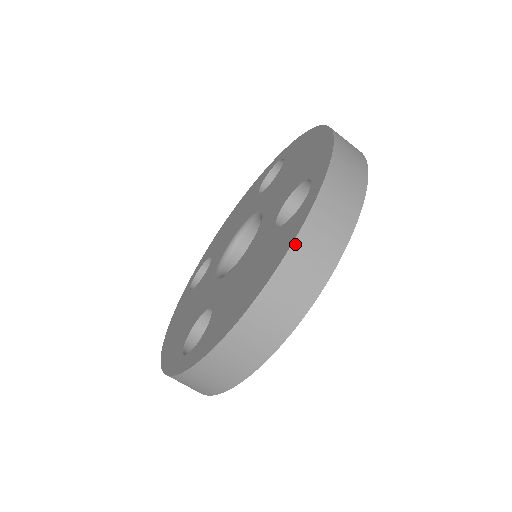
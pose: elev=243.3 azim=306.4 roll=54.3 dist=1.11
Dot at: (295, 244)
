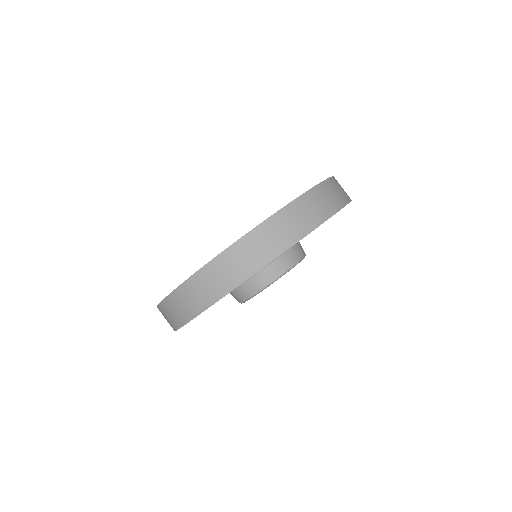
Dot at: (201, 271)
